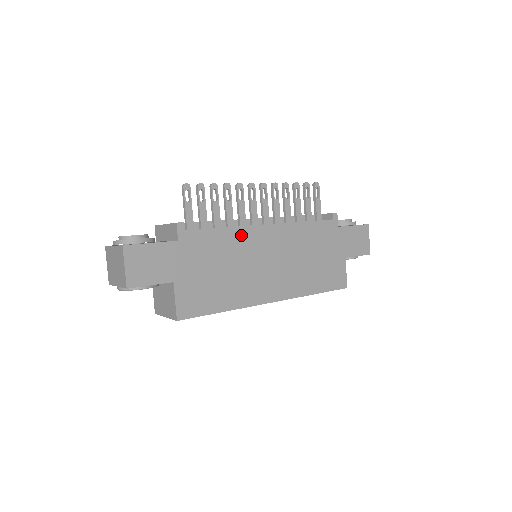
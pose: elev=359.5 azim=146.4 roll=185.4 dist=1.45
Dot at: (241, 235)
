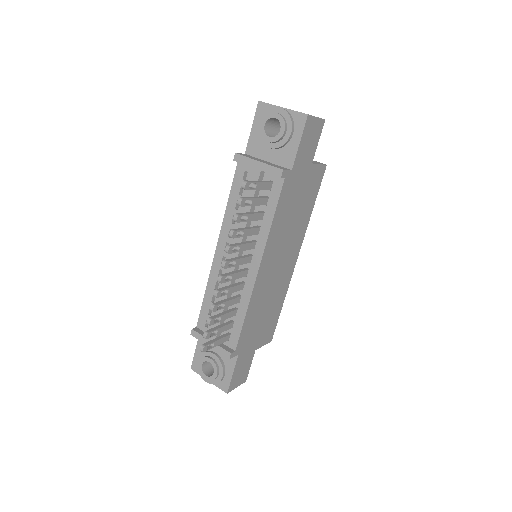
Dot at: (255, 298)
